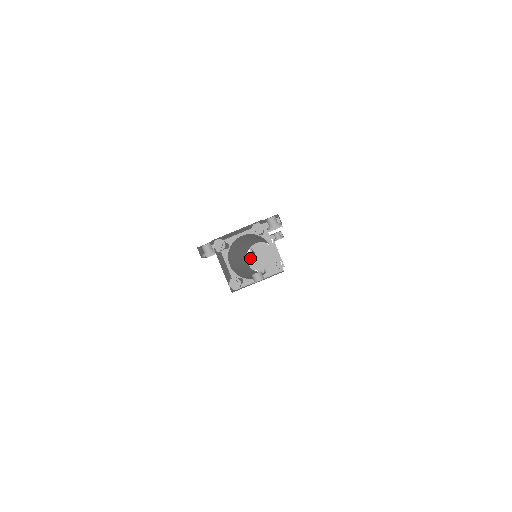
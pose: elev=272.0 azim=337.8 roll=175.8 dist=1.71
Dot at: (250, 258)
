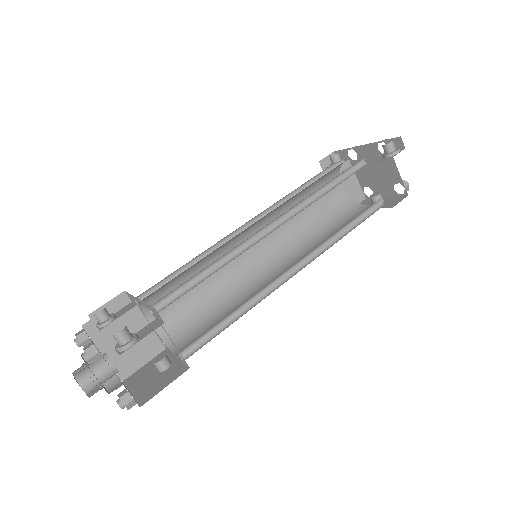
Dot at: occluded
